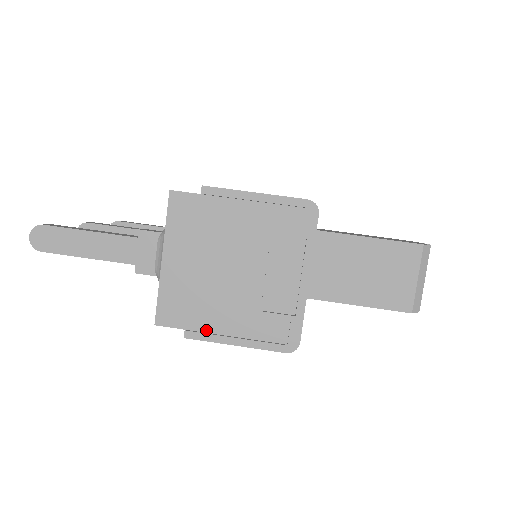
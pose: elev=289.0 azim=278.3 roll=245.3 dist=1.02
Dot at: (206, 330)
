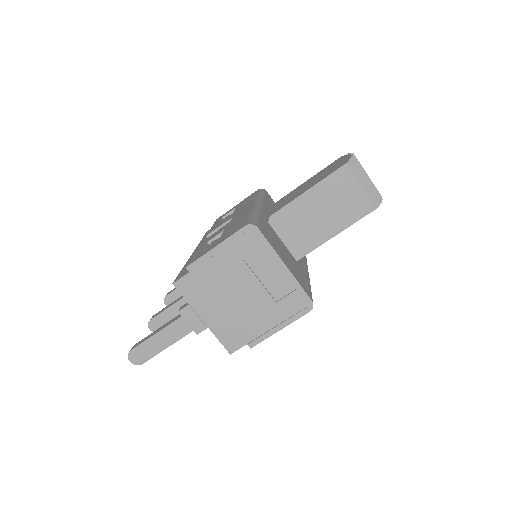
Dot at: (258, 335)
